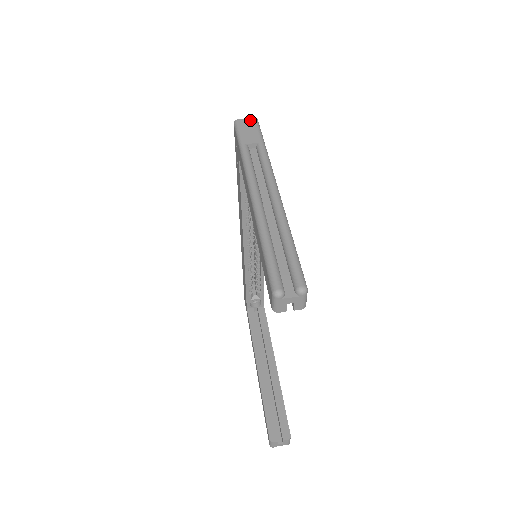
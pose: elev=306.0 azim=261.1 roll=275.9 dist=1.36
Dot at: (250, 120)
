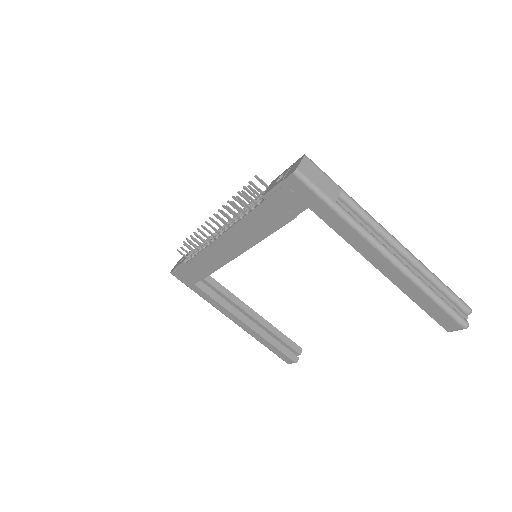
Dot at: (306, 162)
